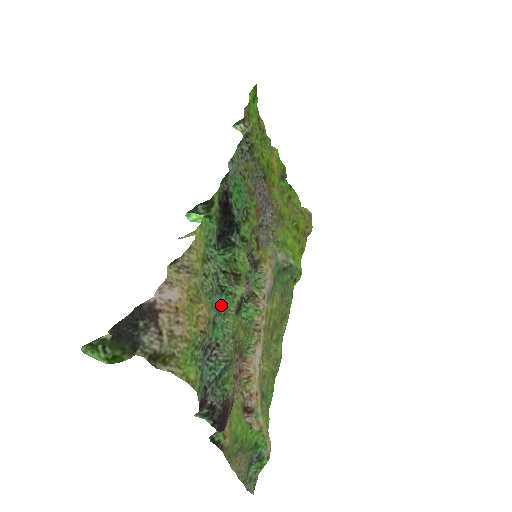
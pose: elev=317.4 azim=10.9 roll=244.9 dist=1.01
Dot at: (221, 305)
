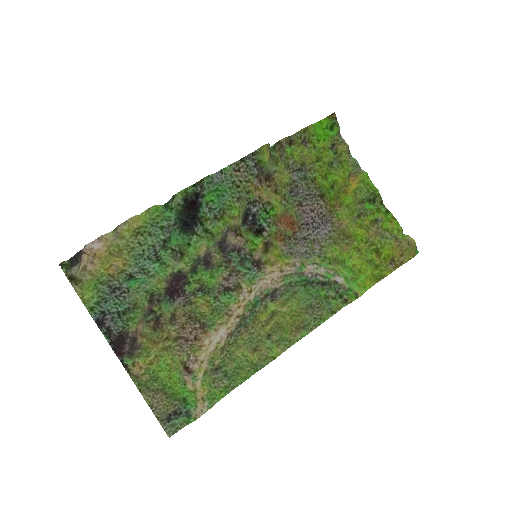
Dot at: (151, 269)
